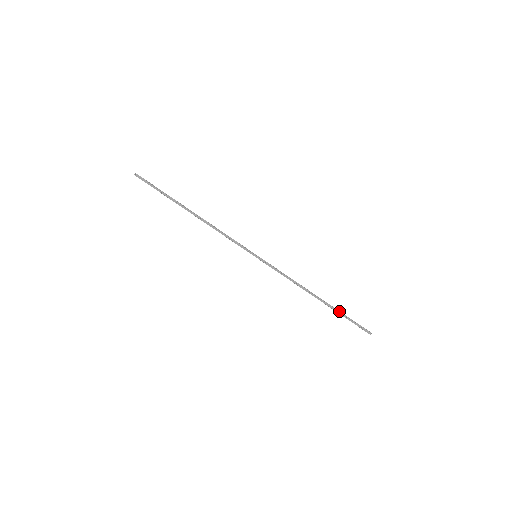
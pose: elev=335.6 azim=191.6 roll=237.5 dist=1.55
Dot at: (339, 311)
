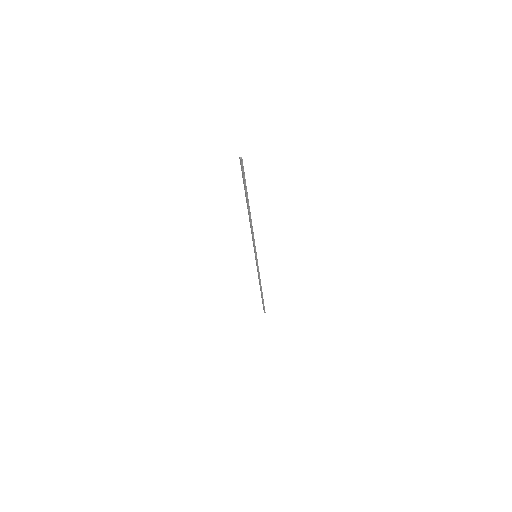
Dot at: (263, 299)
